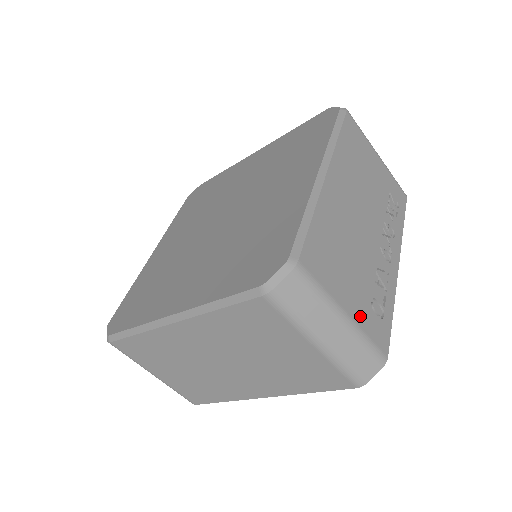
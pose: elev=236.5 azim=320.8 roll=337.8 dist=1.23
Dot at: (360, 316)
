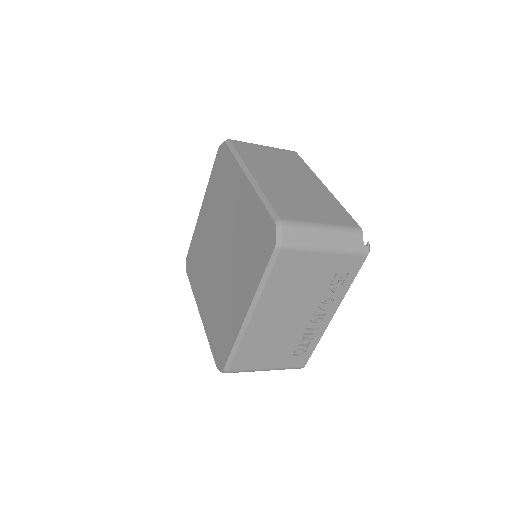
Dot at: (281, 364)
